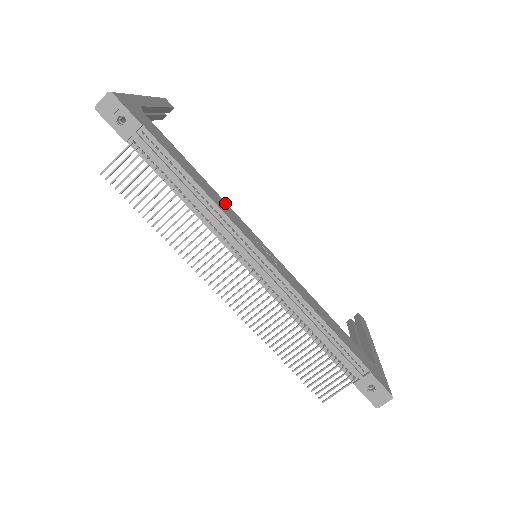
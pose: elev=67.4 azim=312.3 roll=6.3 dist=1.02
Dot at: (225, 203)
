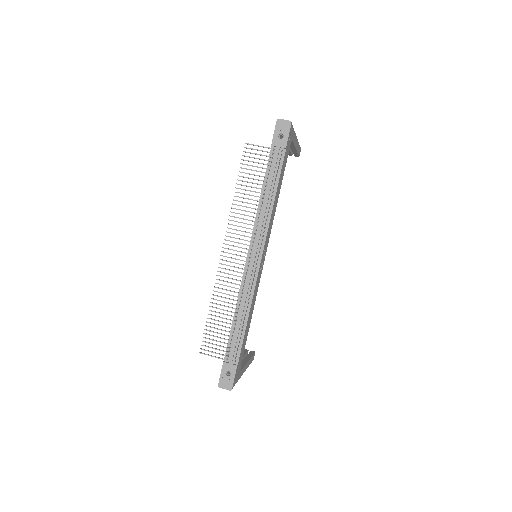
Dot at: (273, 219)
